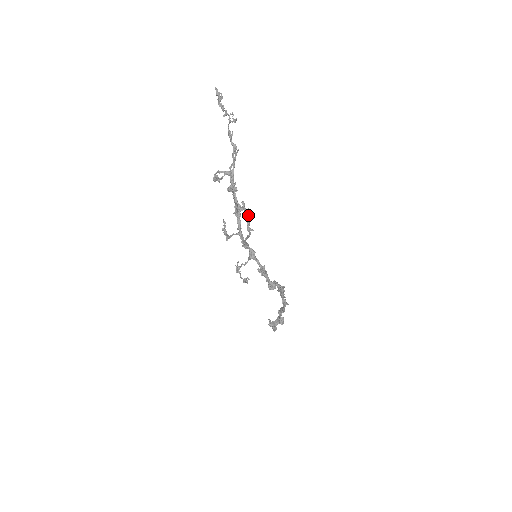
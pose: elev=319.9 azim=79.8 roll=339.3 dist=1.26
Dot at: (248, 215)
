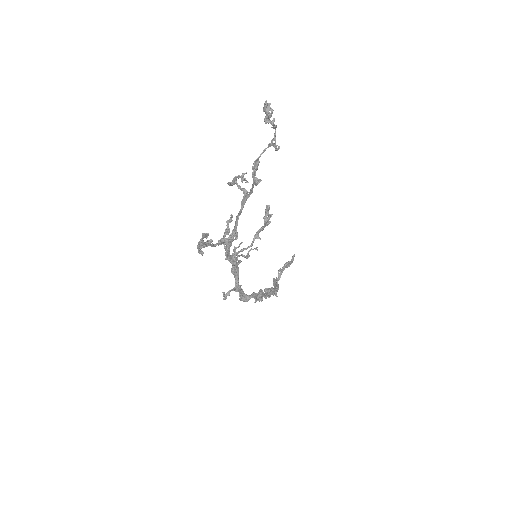
Dot at: (265, 223)
